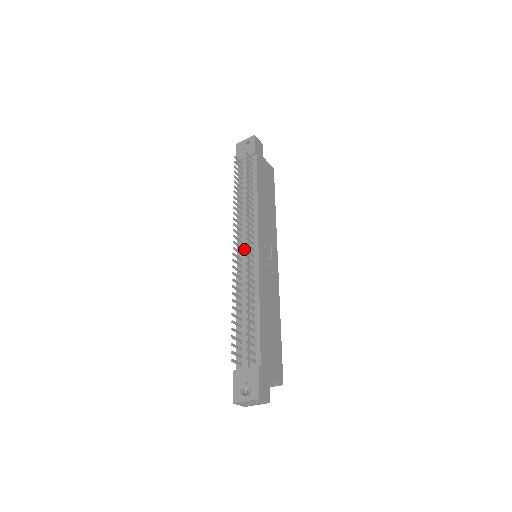
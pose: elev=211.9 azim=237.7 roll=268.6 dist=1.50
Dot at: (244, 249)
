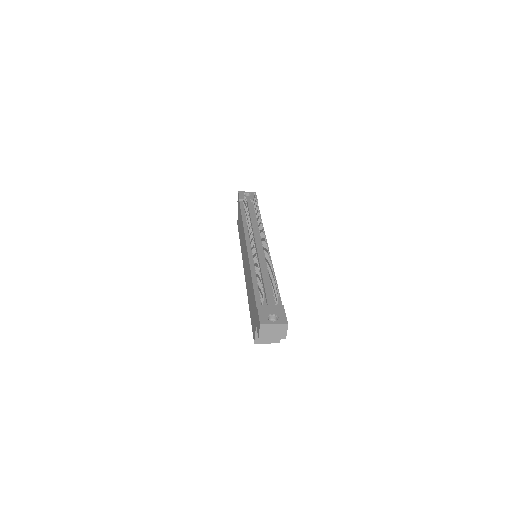
Dot at: (256, 242)
